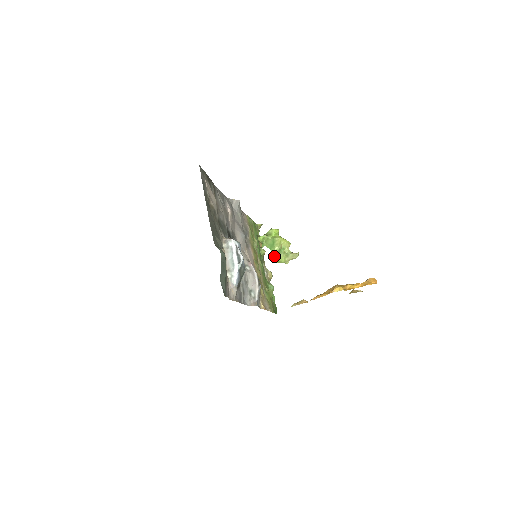
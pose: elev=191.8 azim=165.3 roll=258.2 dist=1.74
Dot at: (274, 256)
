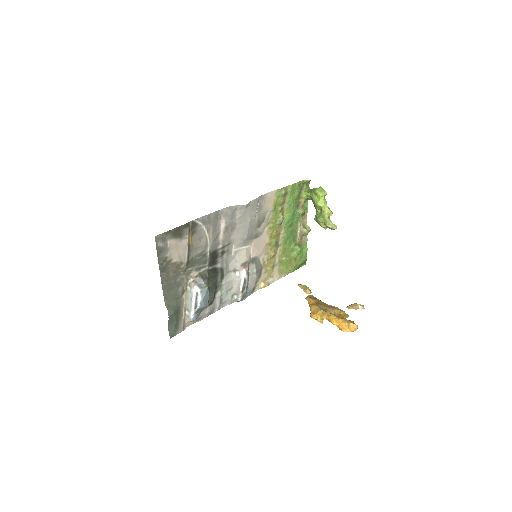
Dot at: (315, 215)
